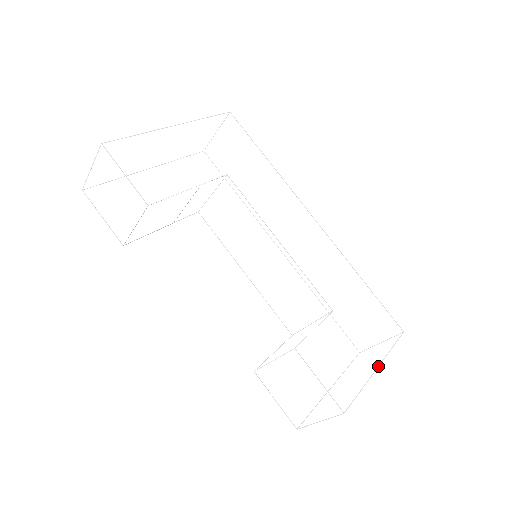
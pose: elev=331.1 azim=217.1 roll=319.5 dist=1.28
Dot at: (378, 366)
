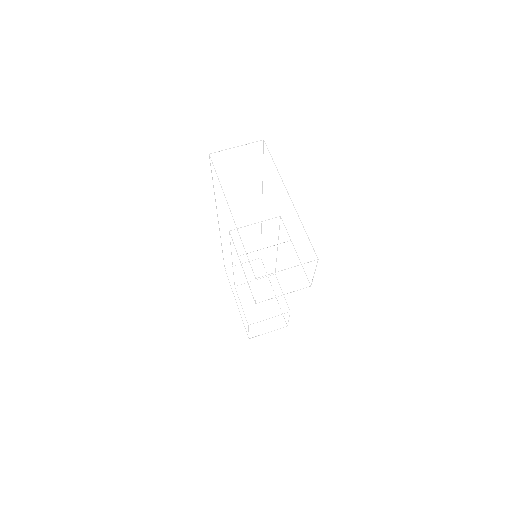
Dot at: occluded
